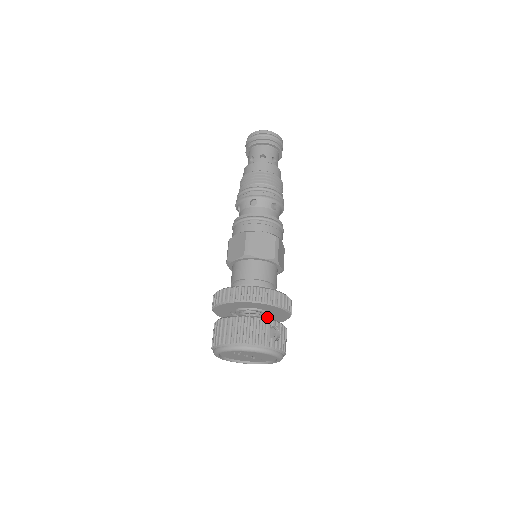
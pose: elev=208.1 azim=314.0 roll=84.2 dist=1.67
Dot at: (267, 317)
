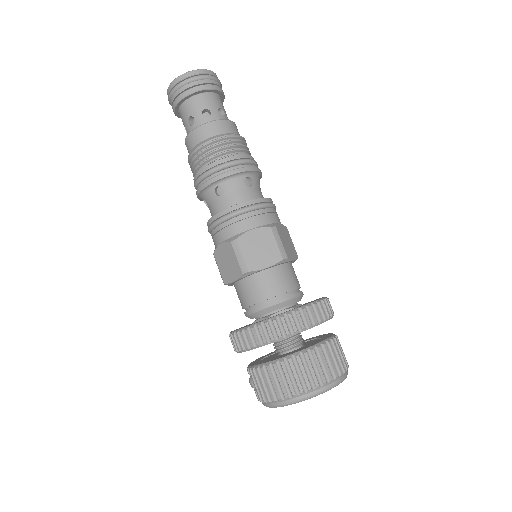
Dot at: occluded
